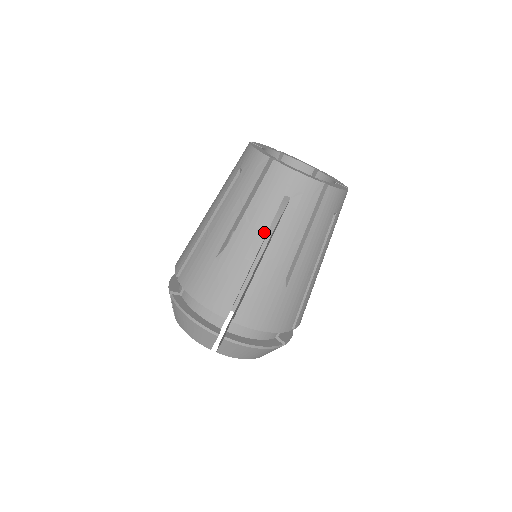
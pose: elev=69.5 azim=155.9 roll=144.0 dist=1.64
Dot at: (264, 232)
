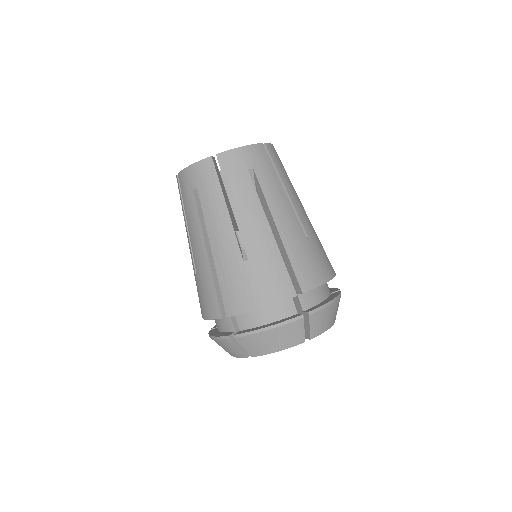
Dot at: (259, 207)
